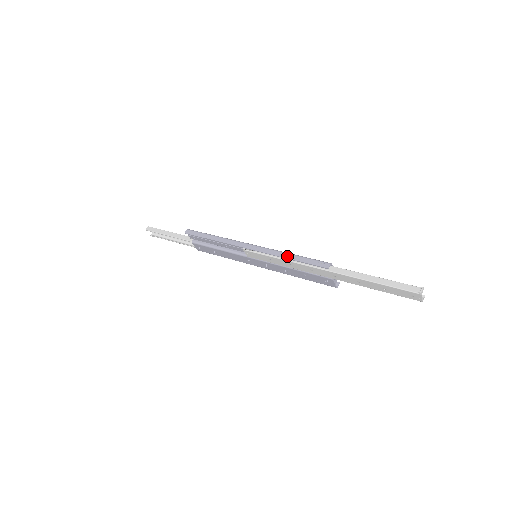
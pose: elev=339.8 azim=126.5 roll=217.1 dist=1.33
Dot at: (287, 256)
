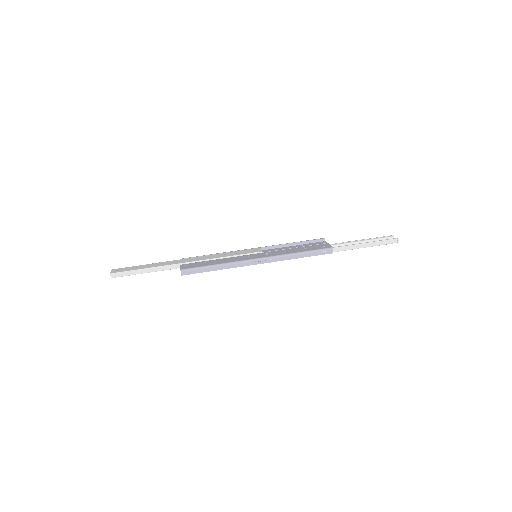
Dot at: (296, 257)
